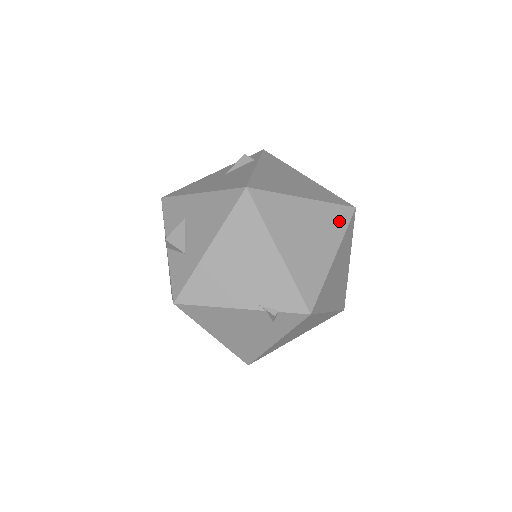
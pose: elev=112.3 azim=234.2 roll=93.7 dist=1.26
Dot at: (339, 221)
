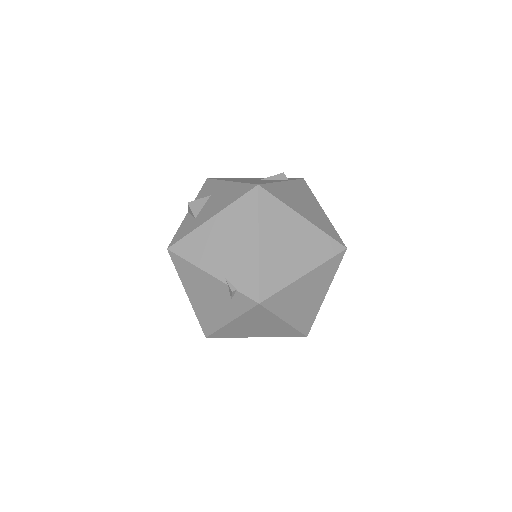
Dot at: (325, 250)
